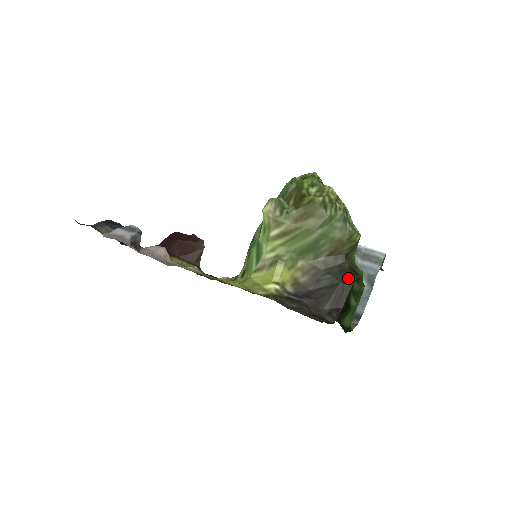
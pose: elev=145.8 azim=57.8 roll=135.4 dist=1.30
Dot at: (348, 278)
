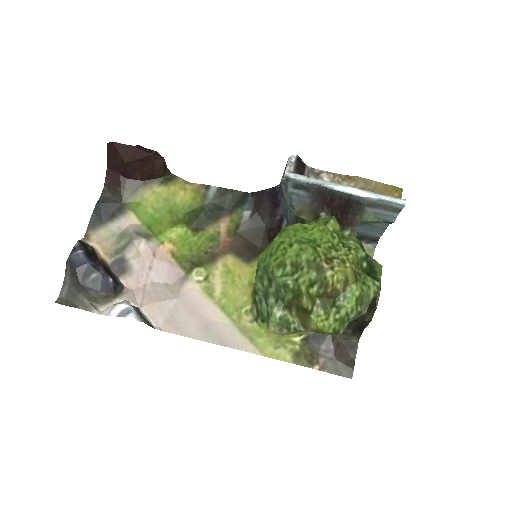
Dot at: (367, 317)
